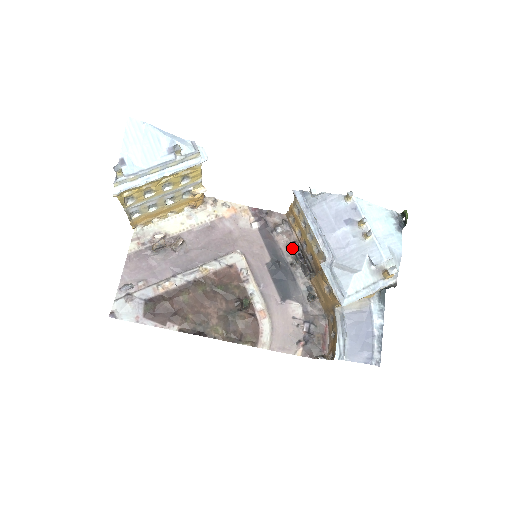
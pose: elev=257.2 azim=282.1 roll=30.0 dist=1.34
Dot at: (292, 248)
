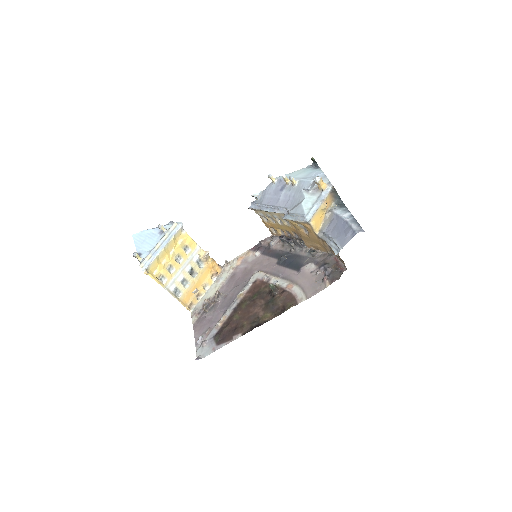
Dot at: (283, 242)
